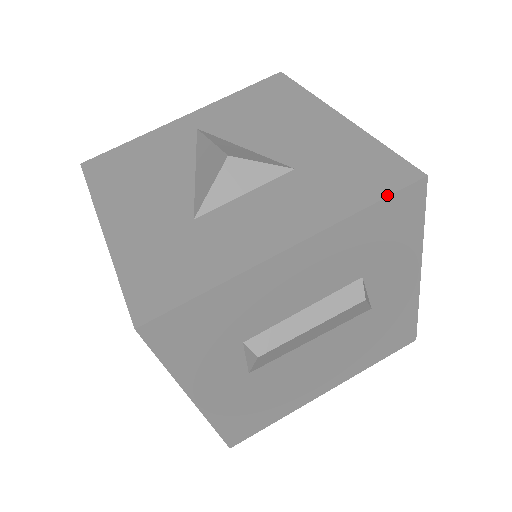
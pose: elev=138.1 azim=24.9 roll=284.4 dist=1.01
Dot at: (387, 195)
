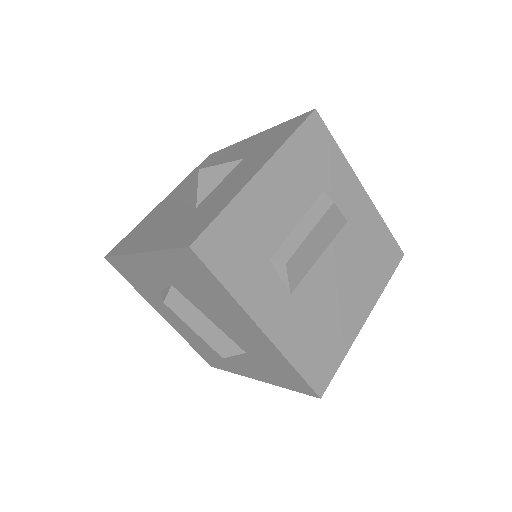
Dot at: (299, 125)
